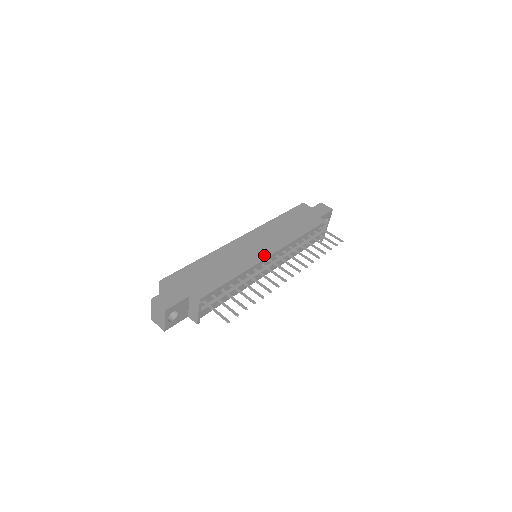
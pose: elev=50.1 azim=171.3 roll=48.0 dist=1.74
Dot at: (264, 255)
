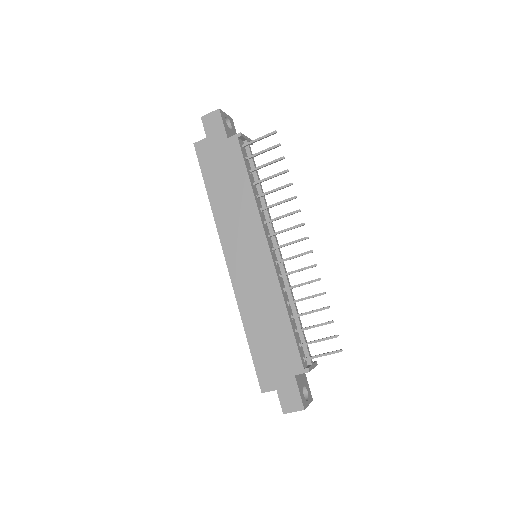
Dot at: (266, 257)
